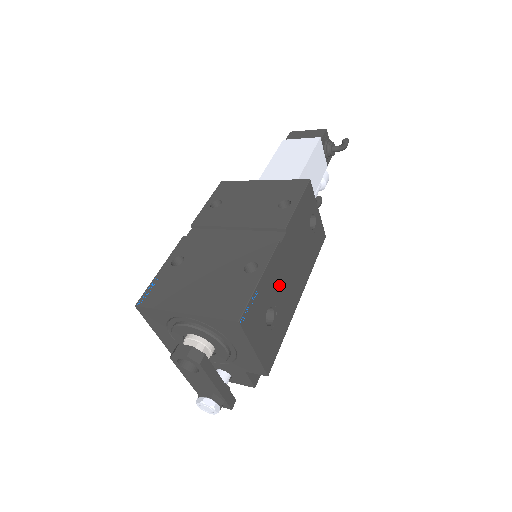
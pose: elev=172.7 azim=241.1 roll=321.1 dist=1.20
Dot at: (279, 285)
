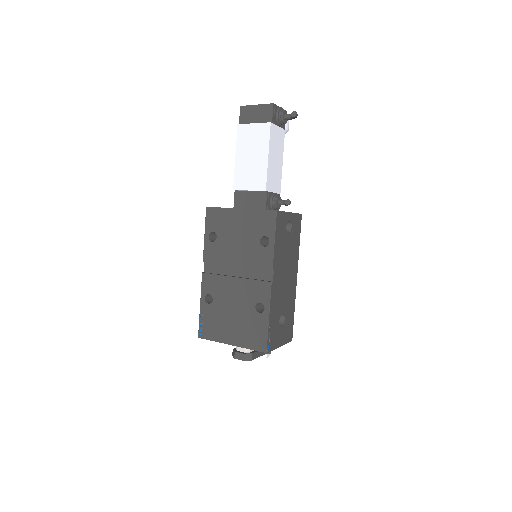
Dot at: (281, 299)
